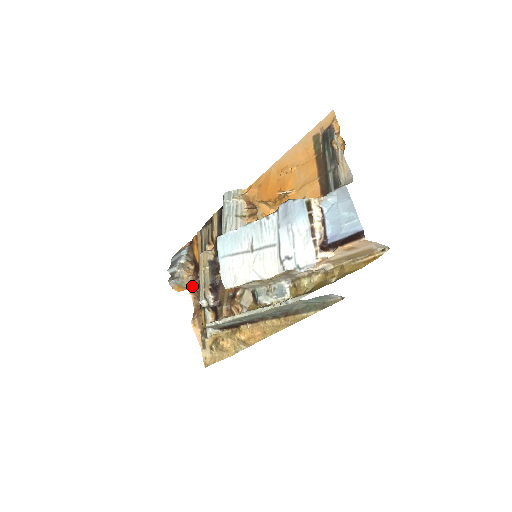
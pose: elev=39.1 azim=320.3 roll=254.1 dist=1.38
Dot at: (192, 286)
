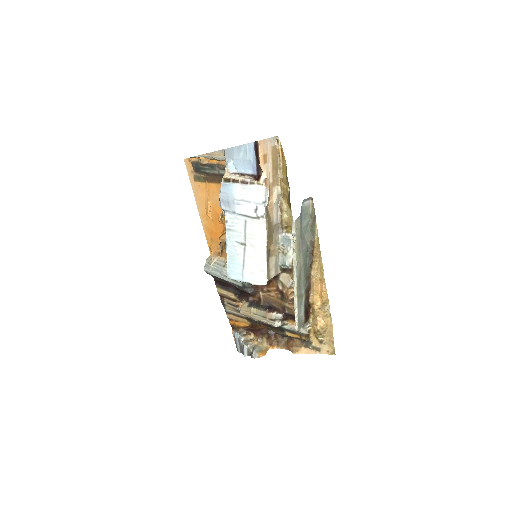
Dot at: (266, 342)
